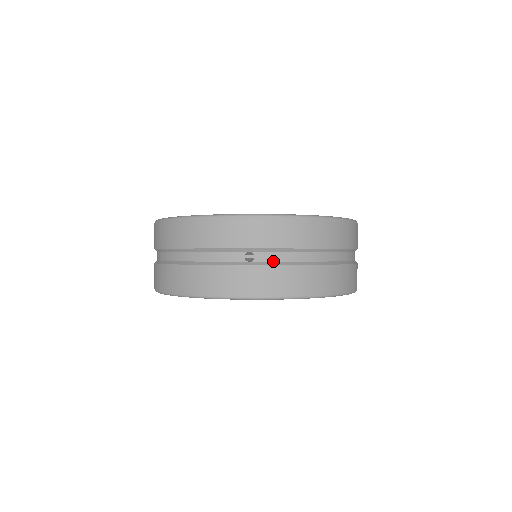
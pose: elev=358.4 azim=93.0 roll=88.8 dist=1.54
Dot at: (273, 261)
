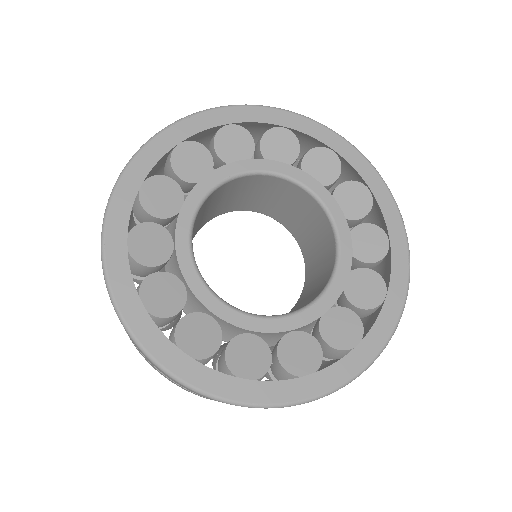
Dot at: occluded
